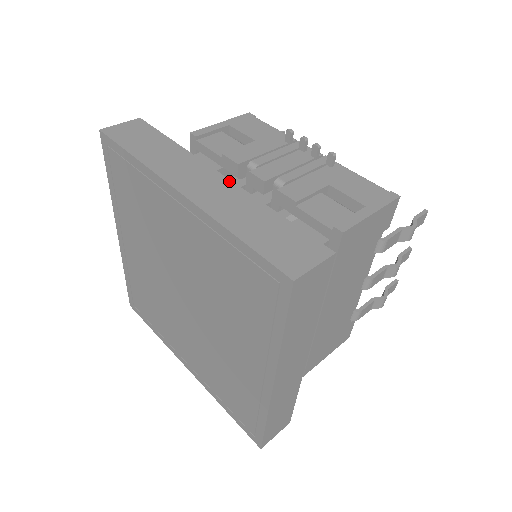
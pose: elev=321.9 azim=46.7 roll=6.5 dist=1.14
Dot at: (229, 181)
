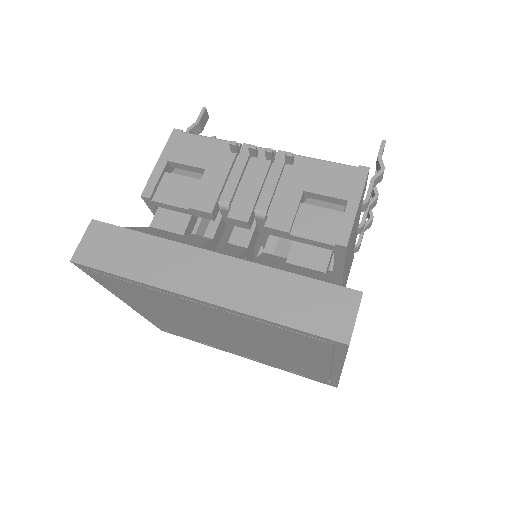
Dot at: (229, 258)
